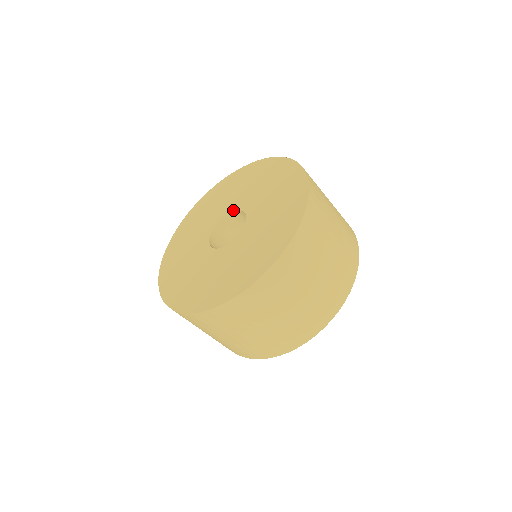
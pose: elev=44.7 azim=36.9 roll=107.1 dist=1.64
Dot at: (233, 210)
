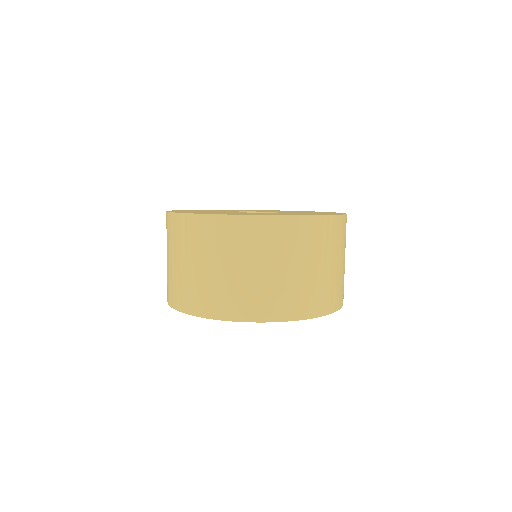
Dot at: occluded
